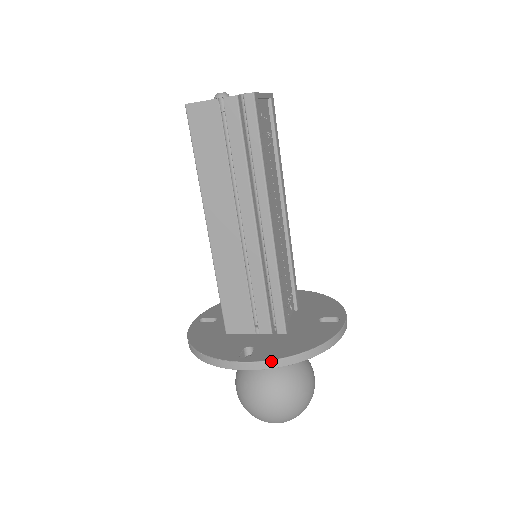
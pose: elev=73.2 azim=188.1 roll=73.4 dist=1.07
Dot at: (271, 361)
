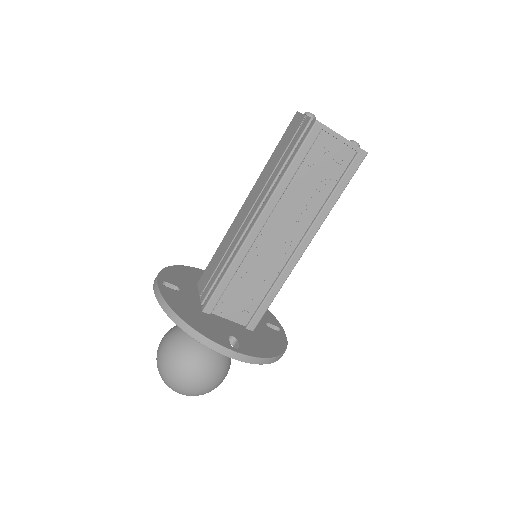
Dot at: (160, 295)
